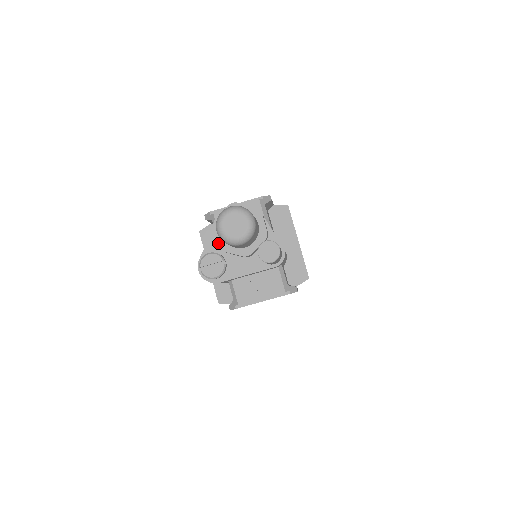
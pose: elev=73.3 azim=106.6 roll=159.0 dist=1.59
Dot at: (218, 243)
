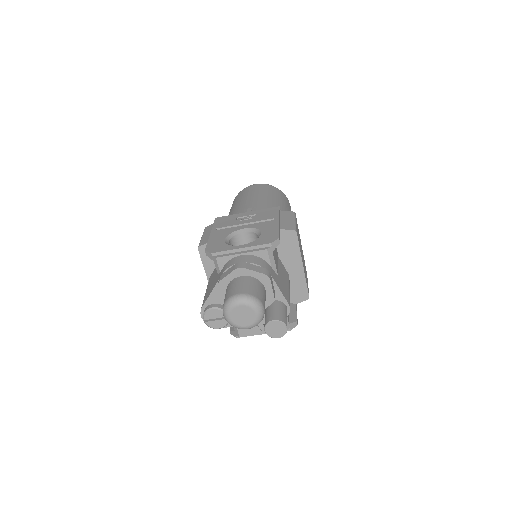
Dot at: (222, 303)
